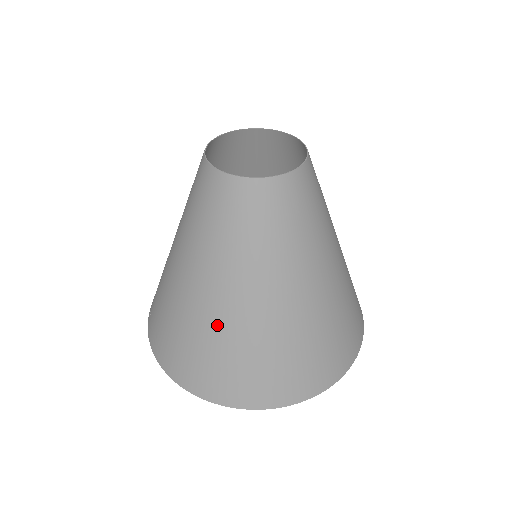
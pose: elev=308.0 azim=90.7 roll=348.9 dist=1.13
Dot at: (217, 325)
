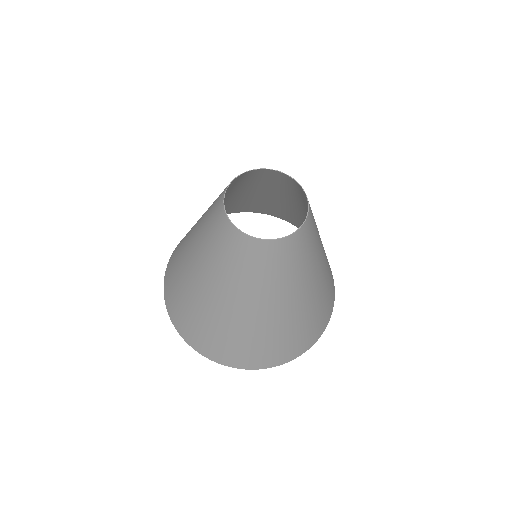
Dot at: (211, 313)
